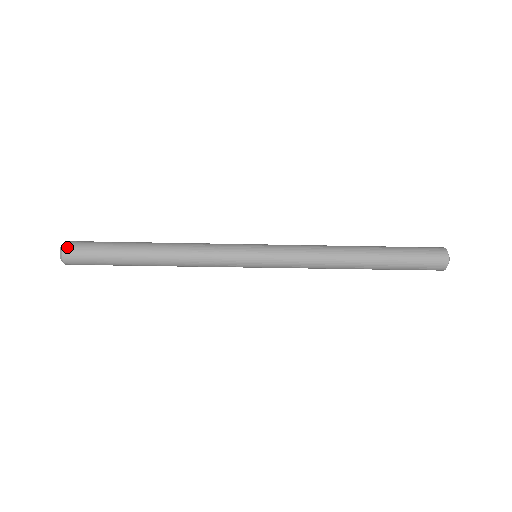
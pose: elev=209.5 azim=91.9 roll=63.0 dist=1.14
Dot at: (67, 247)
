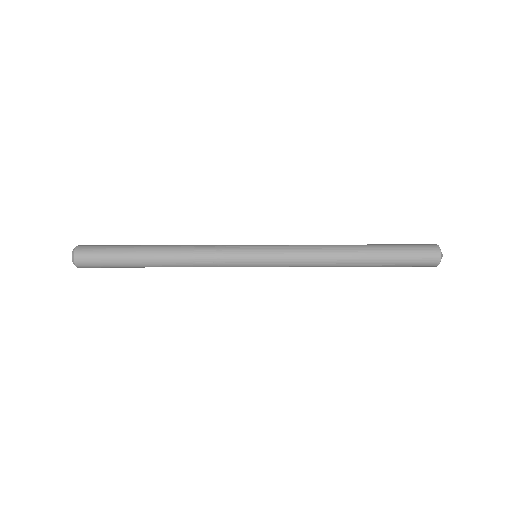
Dot at: (81, 246)
